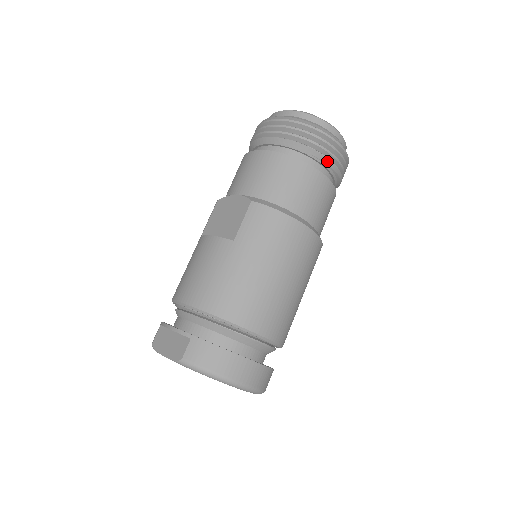
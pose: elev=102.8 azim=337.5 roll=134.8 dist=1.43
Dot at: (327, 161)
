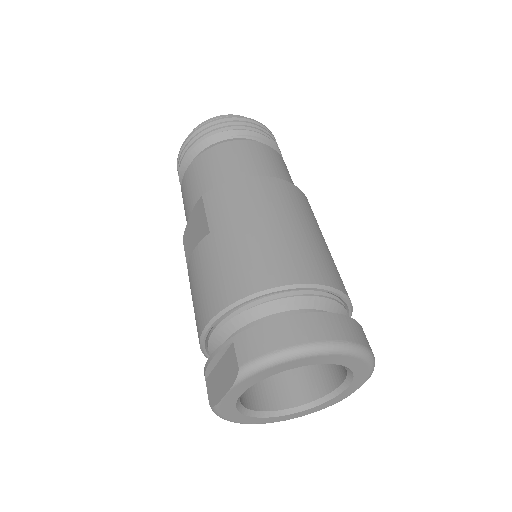
Dot at: (247, 133)
